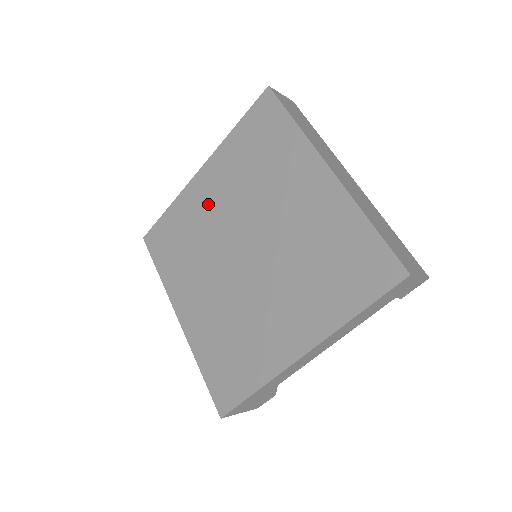
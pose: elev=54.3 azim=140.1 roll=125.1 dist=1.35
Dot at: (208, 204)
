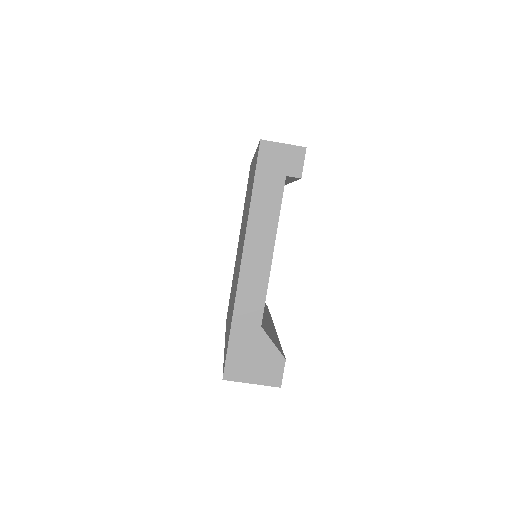
Dot at: occluded
